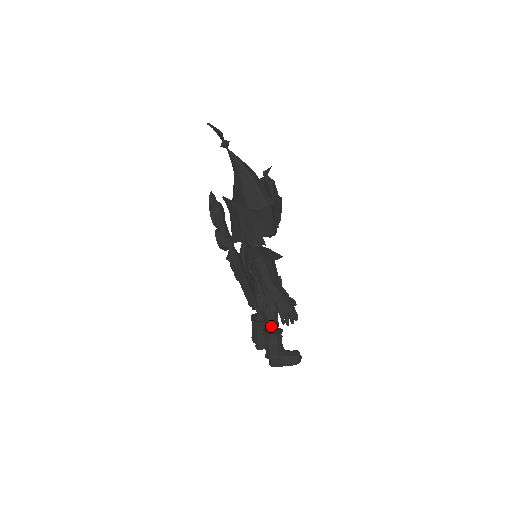
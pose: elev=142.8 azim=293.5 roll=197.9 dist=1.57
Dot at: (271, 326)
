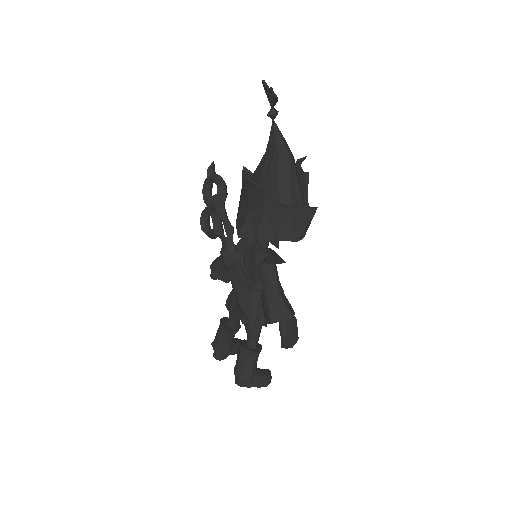
Dot at: (252, 340)
